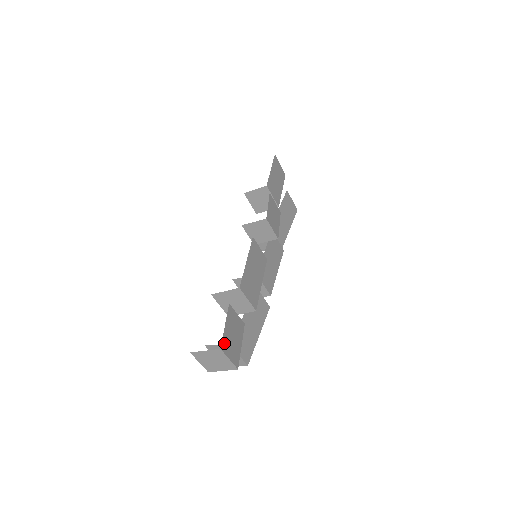
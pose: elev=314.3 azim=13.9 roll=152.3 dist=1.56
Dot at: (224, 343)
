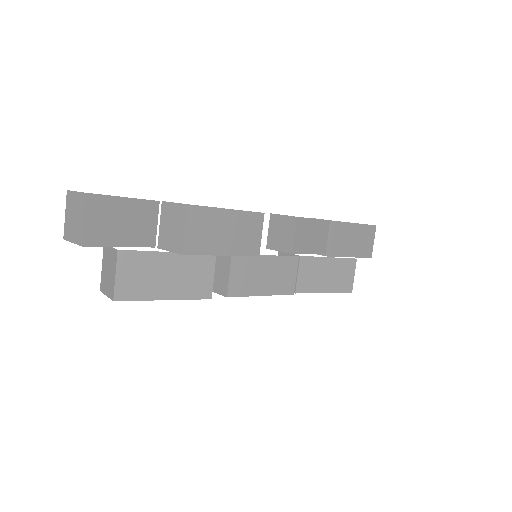
Dot at: (99, 201)
